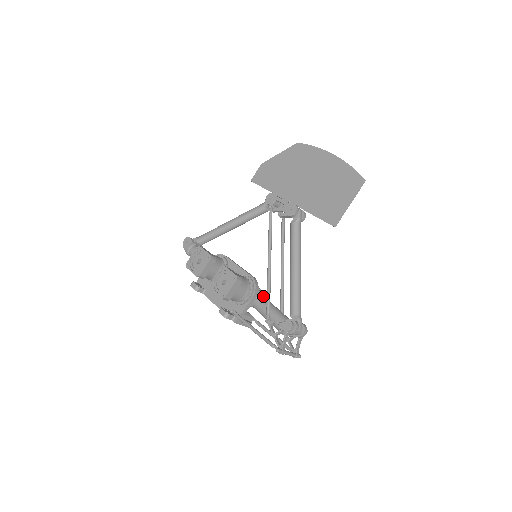
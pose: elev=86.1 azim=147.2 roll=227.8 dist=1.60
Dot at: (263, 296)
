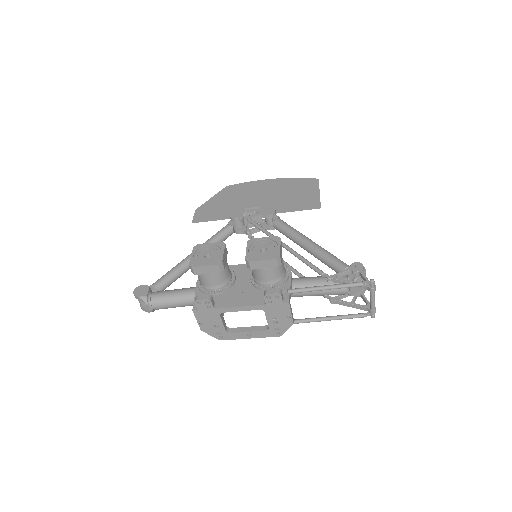
Dot at: occluded
